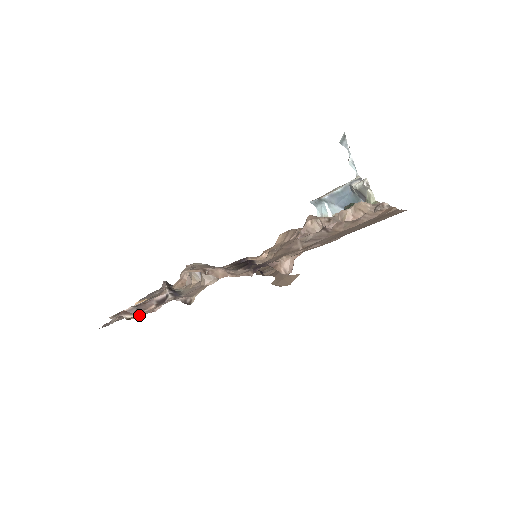
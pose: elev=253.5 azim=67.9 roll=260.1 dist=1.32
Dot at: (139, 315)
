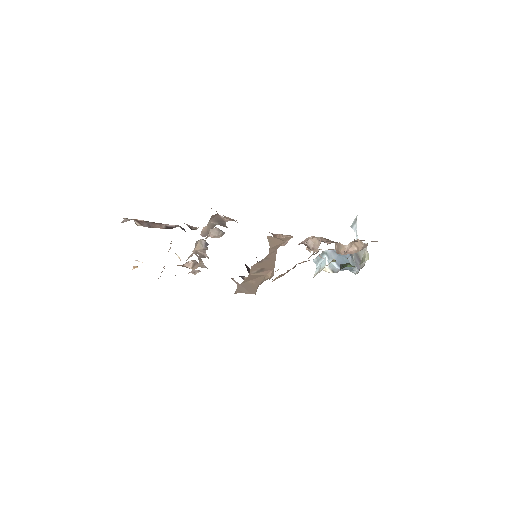
Dot at: (147, 226)
